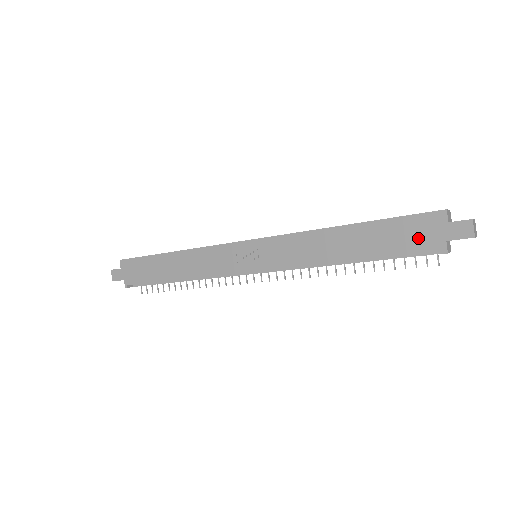
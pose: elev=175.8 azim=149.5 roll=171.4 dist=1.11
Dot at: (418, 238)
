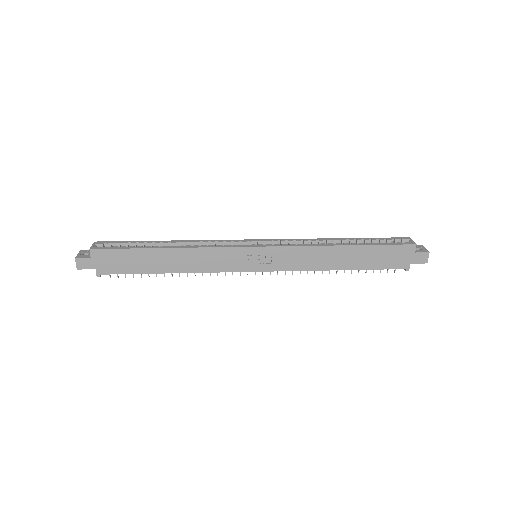
Dot at: (394, 260)
